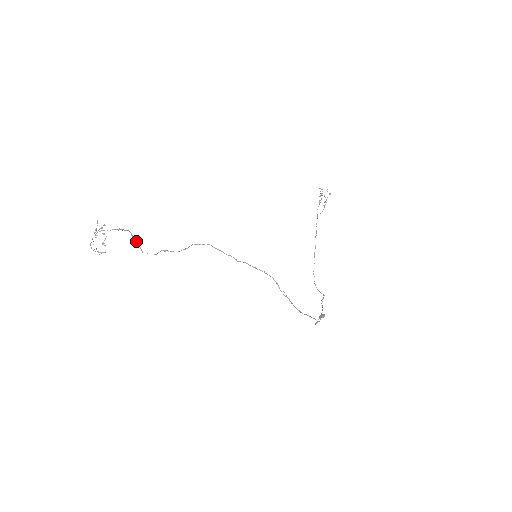
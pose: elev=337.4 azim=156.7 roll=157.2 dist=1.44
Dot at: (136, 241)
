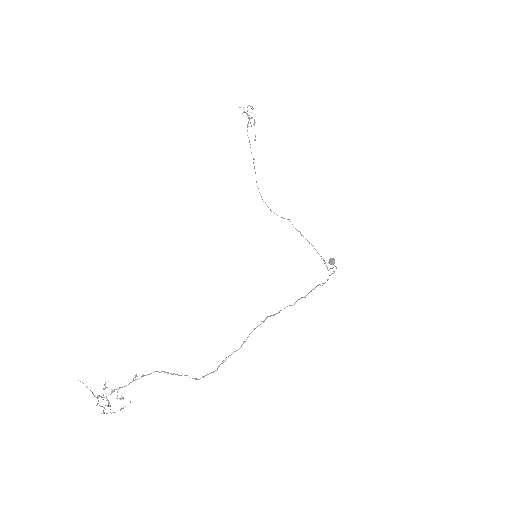
Dot at: occluded
